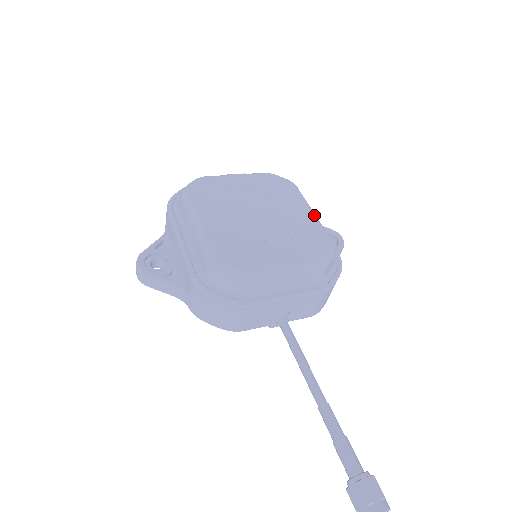
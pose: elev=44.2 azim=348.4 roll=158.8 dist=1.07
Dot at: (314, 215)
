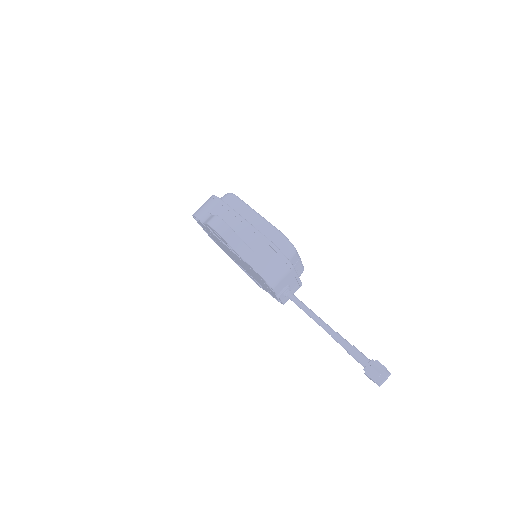
Dot at: occluded
